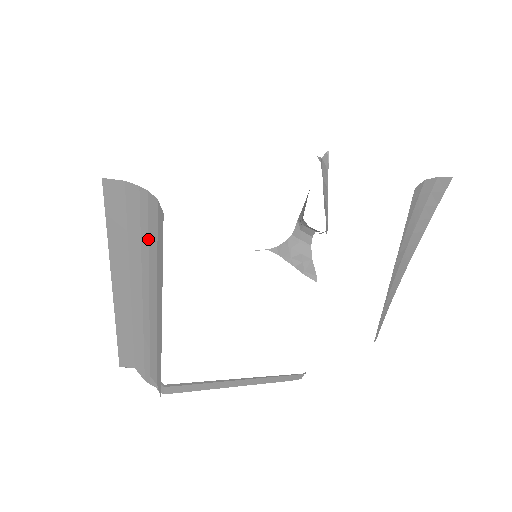
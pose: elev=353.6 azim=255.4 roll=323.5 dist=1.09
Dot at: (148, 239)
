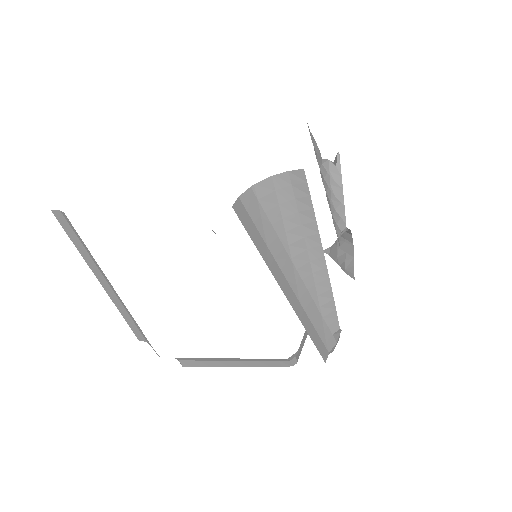
Dot at: occluded
